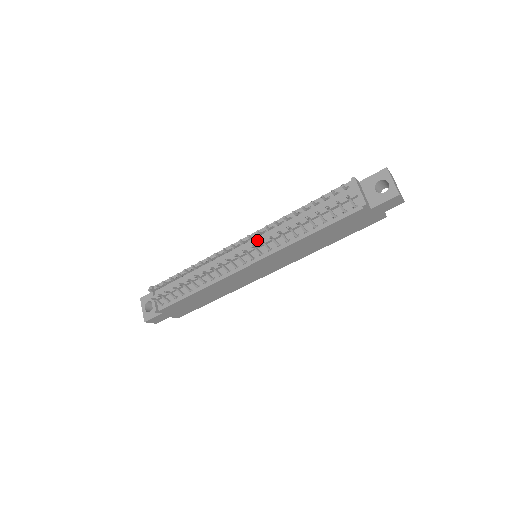
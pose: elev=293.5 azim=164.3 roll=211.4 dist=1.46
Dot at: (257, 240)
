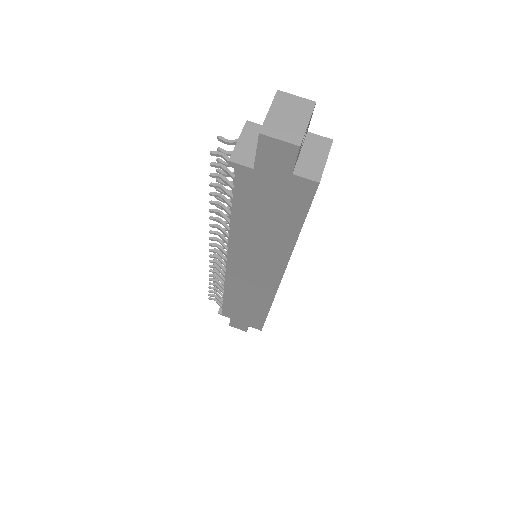
Dot at: occluded
